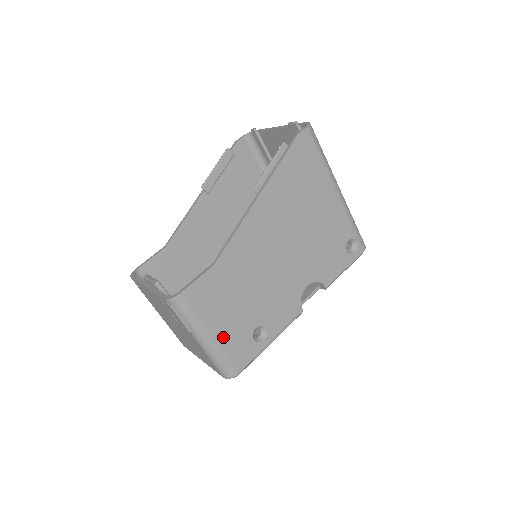
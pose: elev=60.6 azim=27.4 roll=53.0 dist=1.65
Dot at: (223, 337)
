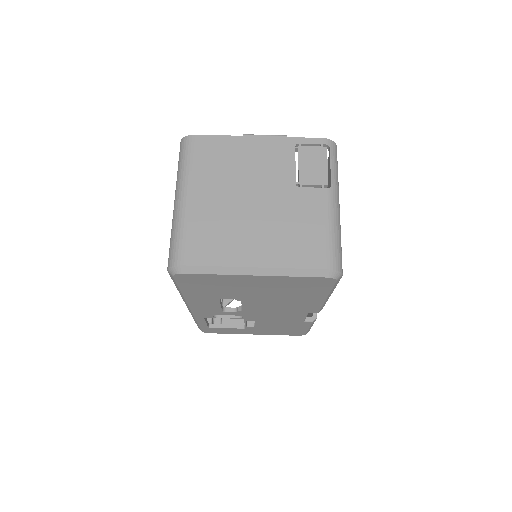
Dot at: occluded
